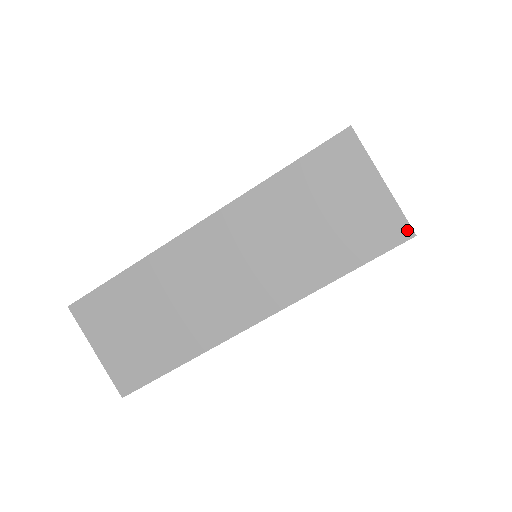
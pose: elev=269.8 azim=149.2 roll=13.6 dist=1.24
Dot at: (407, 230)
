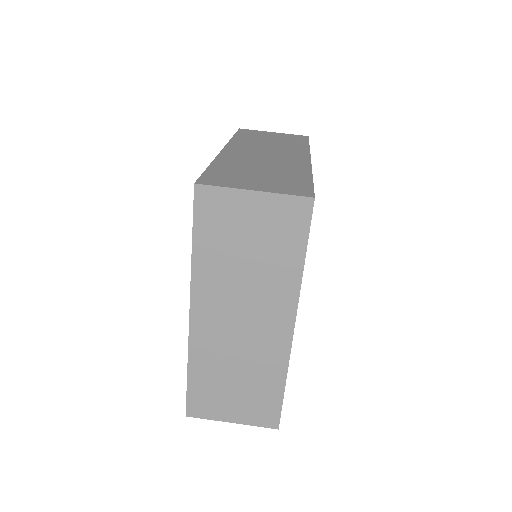
Dot at: (303, 136)
